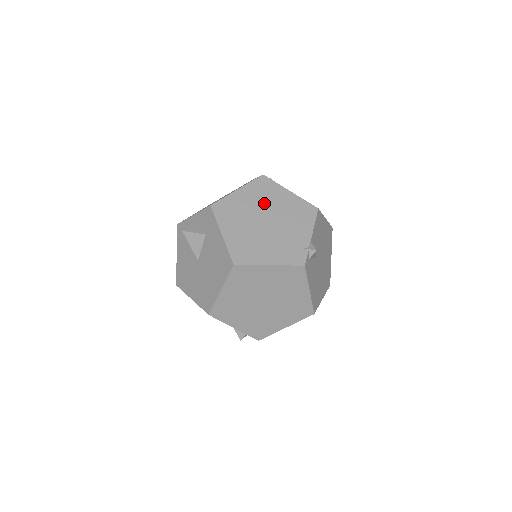
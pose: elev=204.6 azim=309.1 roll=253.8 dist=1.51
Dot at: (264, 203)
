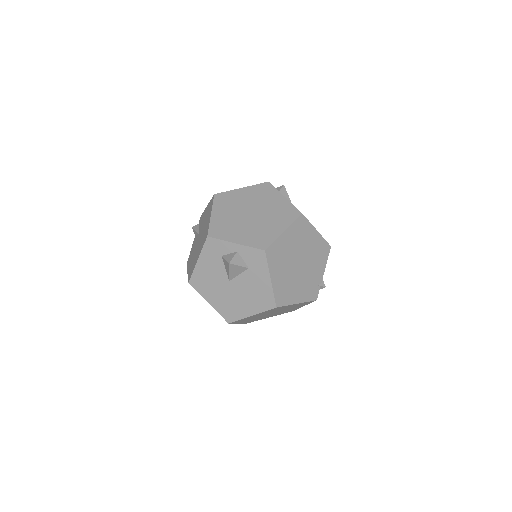
Dot at: (300, 245)
